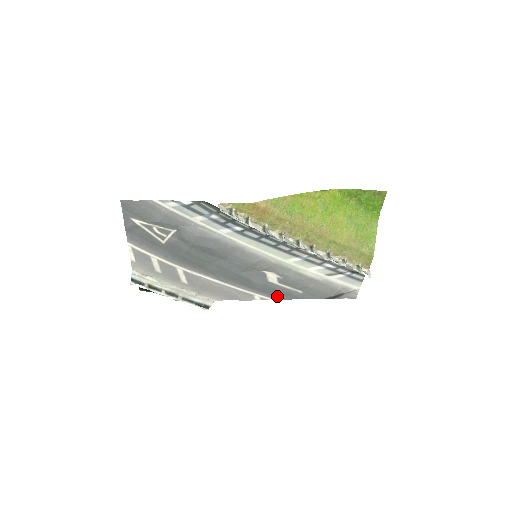
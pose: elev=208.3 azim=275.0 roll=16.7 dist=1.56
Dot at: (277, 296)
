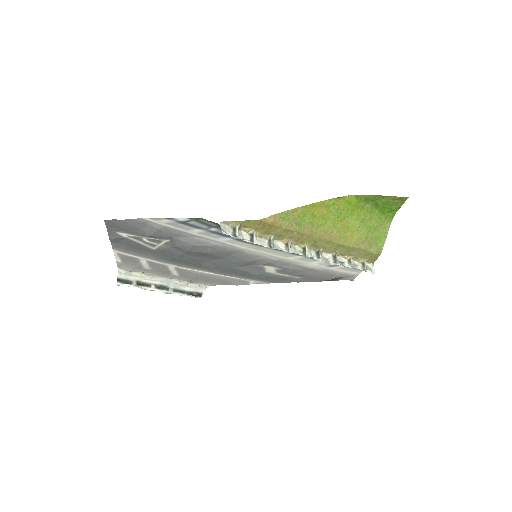
Dot at: (273, 281)
